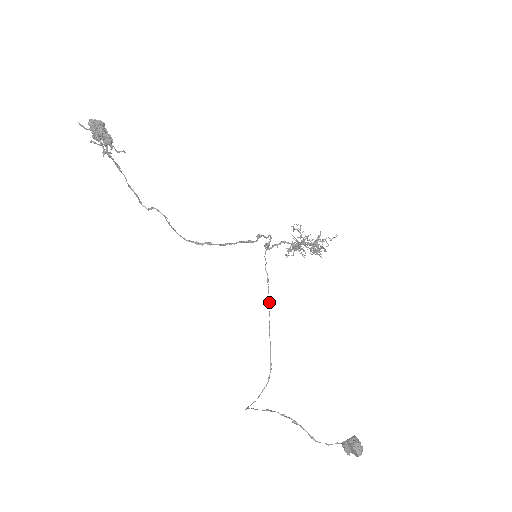
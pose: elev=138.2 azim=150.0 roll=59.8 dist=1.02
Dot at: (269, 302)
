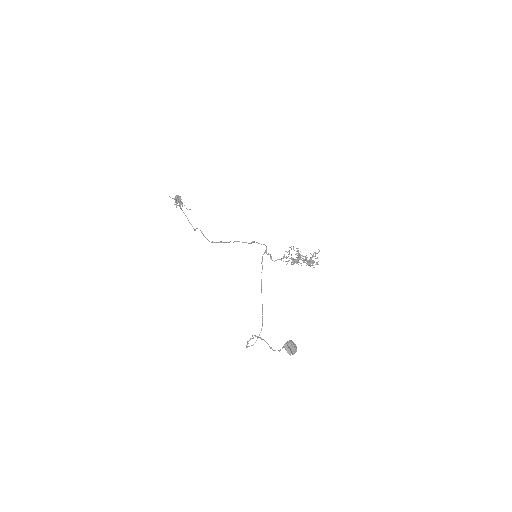
Dot at: (261, 280)
